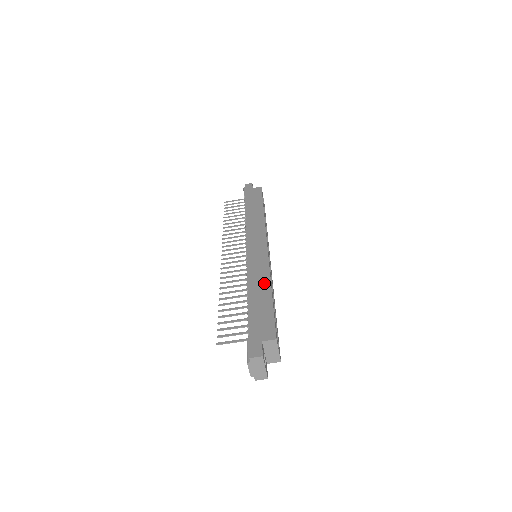
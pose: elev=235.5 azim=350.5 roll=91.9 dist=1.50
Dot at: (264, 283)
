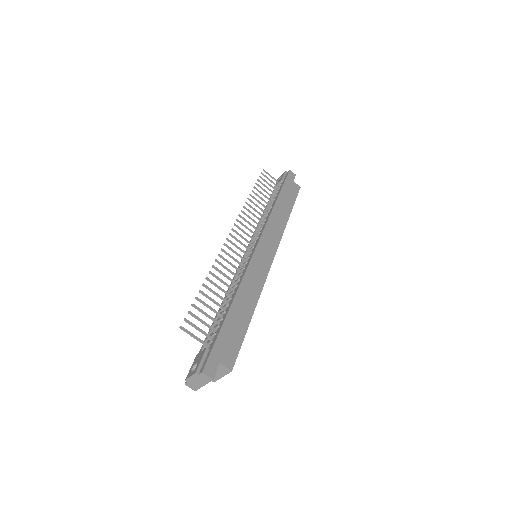
Dot at: (252, 300)
